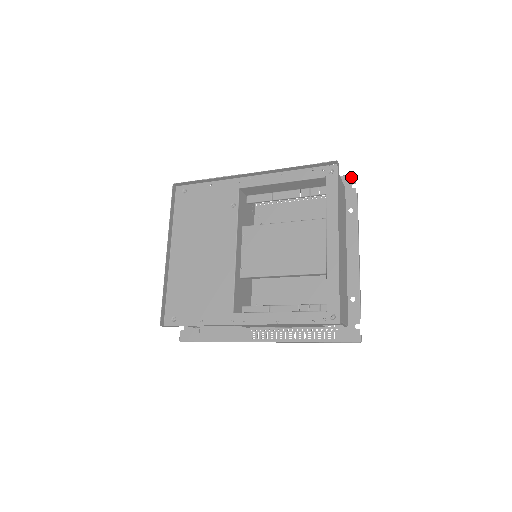
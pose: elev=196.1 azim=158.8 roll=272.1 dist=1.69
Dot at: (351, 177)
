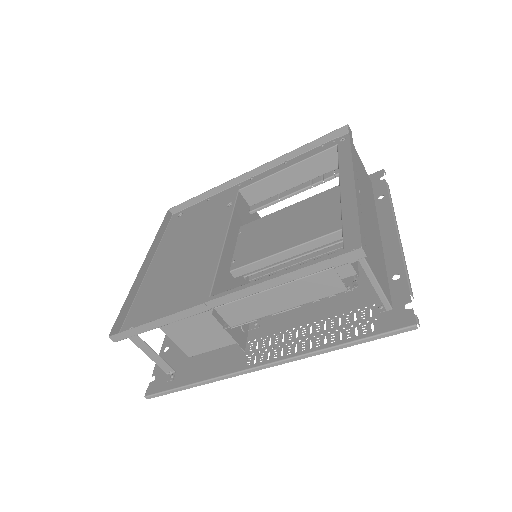
Dot at: (378, 173)
